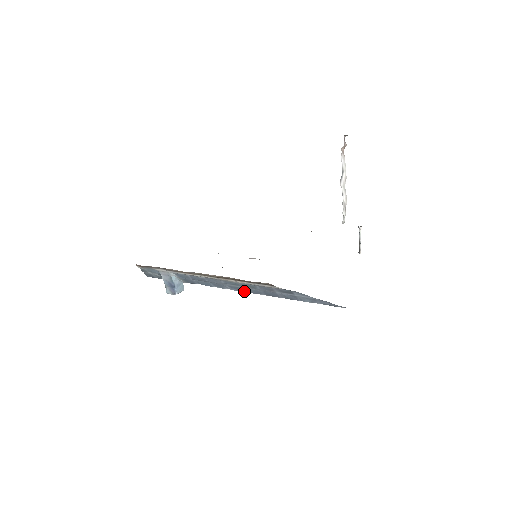
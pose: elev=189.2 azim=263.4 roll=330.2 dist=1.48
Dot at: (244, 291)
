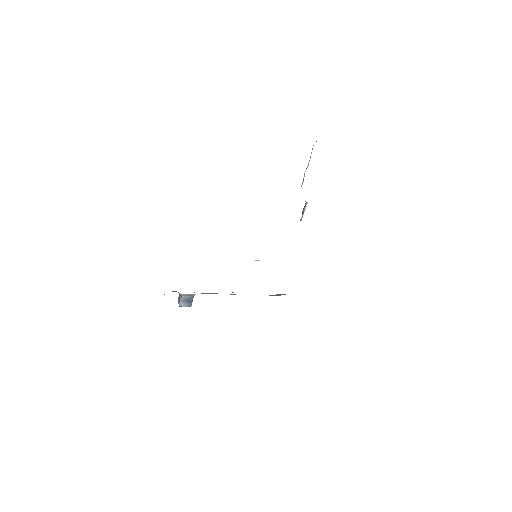
Dot at: occluded
